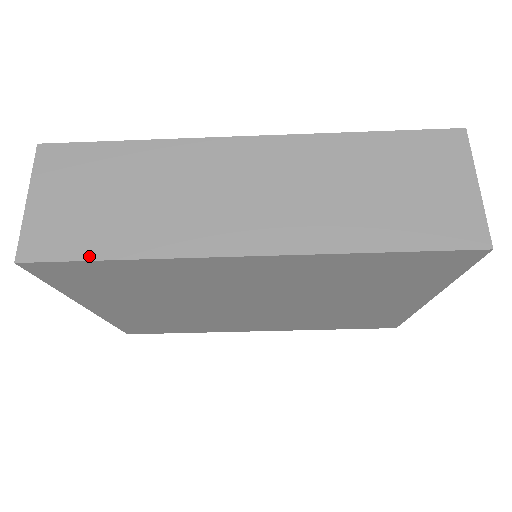
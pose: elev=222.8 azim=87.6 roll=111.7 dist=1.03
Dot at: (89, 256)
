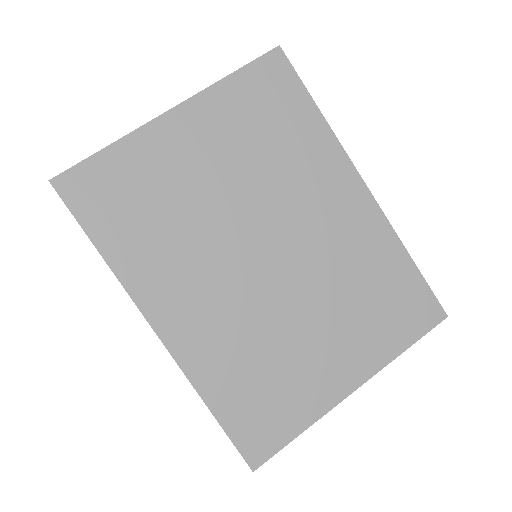
Dot at: (307, 92)
